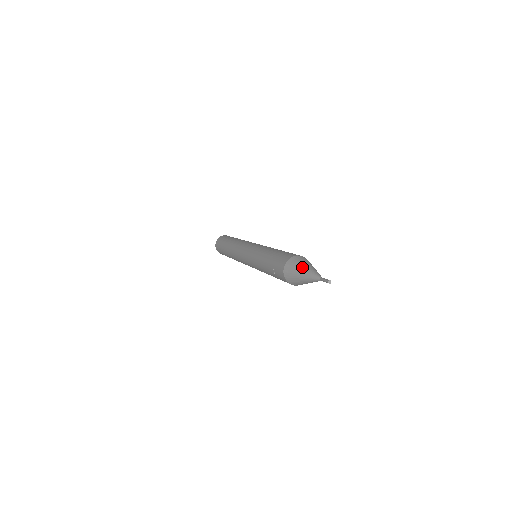
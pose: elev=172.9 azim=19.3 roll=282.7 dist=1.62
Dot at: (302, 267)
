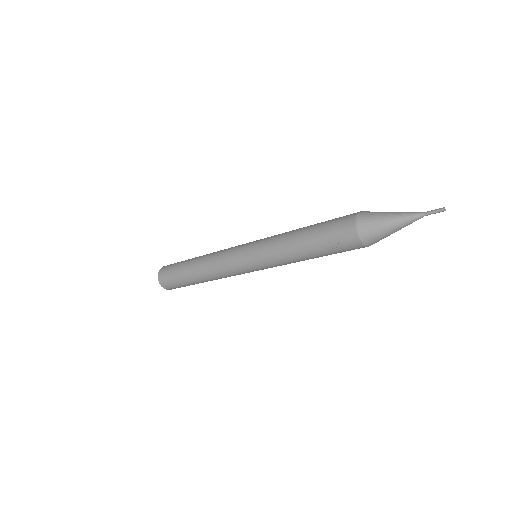
Dot at: (386, 216)
